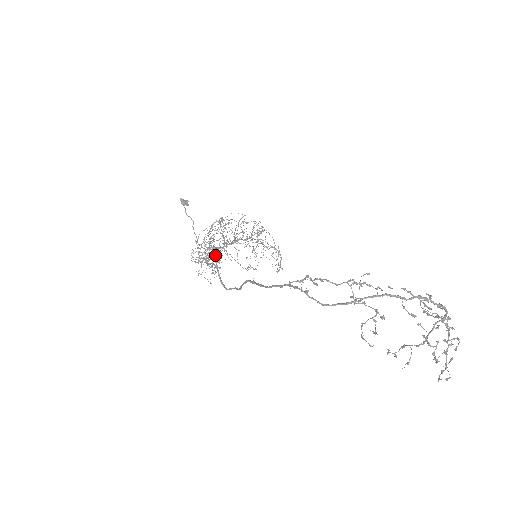
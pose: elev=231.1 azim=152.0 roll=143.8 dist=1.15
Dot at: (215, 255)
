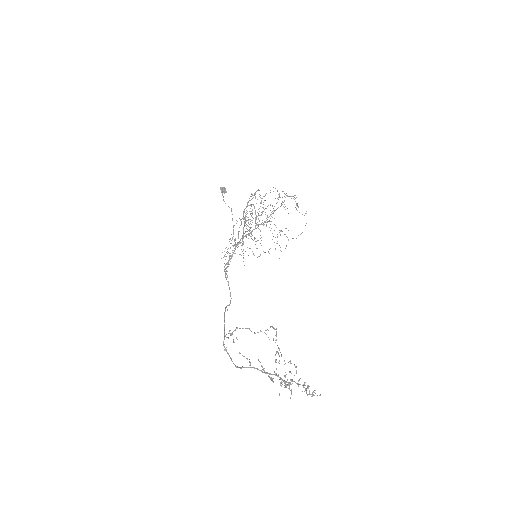
Dot at: (231, 258)
